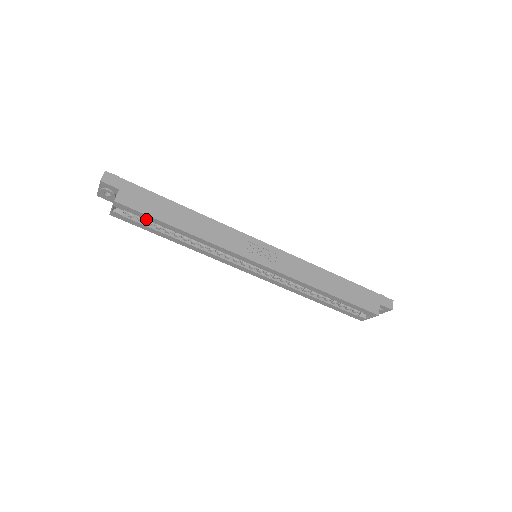
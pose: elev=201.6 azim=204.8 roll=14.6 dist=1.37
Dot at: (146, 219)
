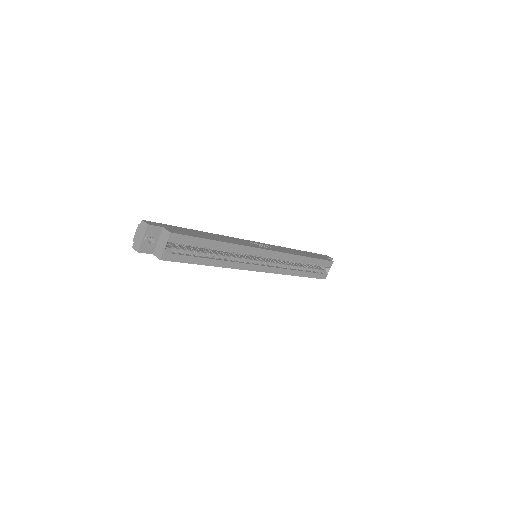
Dot at: (193, 244)
